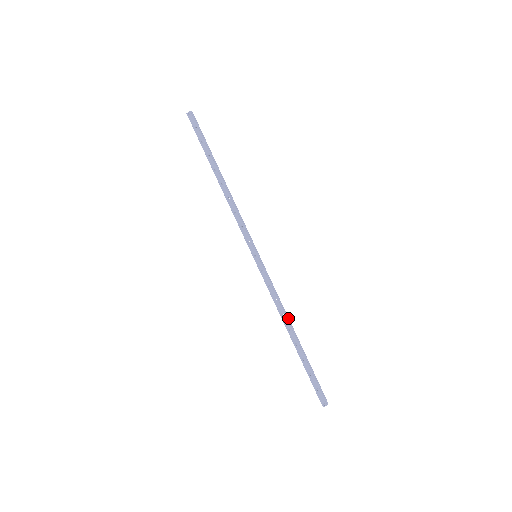
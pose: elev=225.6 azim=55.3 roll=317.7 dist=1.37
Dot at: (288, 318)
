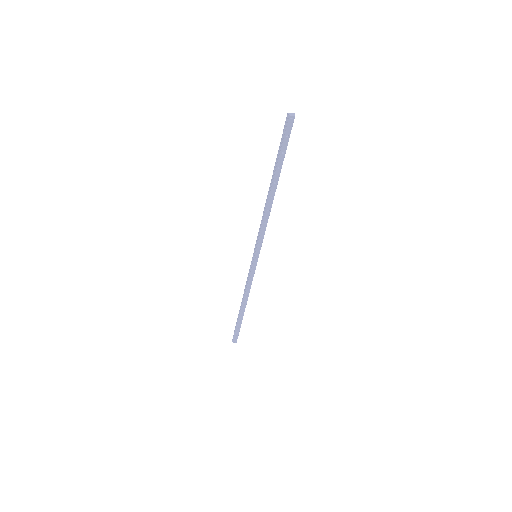
Dot at: occluded
